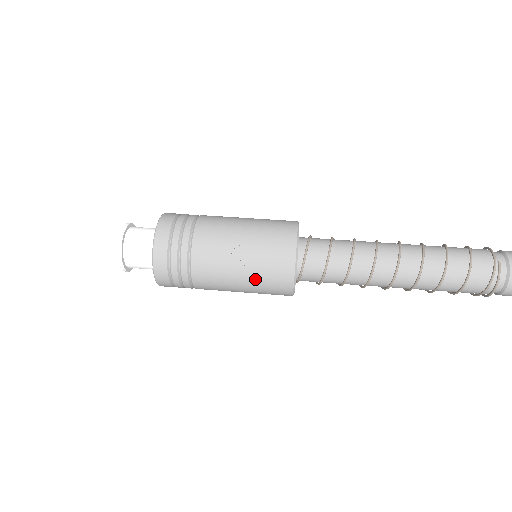
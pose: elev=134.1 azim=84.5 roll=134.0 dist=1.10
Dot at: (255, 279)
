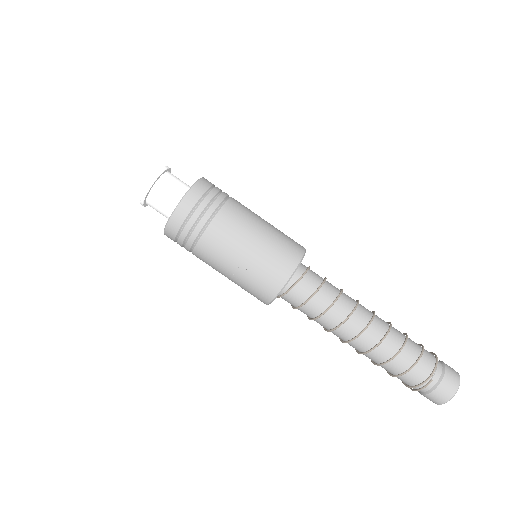
Dot at: (240, 284)
